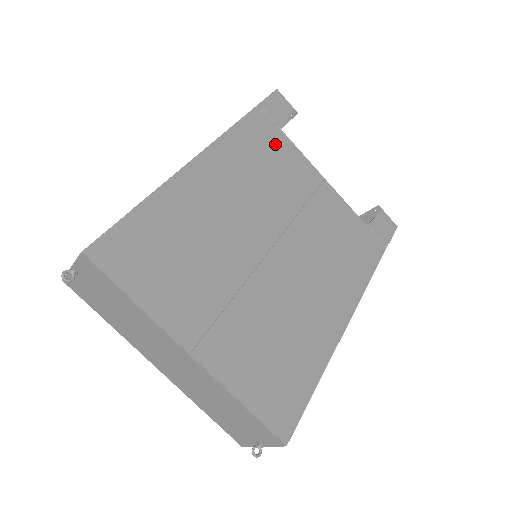
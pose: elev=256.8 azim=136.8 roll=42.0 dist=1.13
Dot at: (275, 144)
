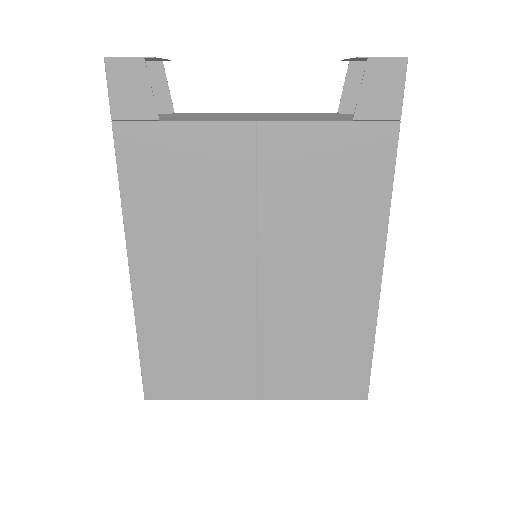
Dot at: (170, 153)
